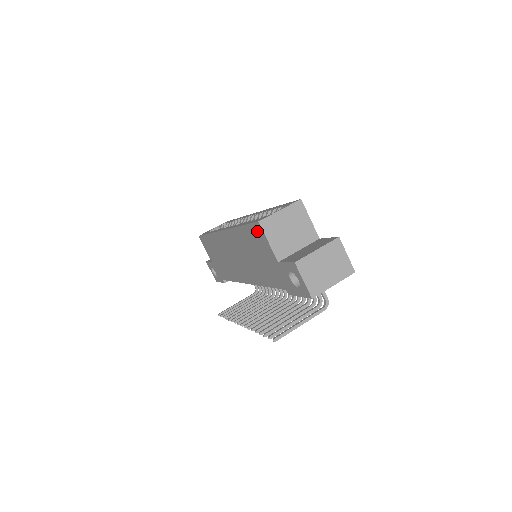
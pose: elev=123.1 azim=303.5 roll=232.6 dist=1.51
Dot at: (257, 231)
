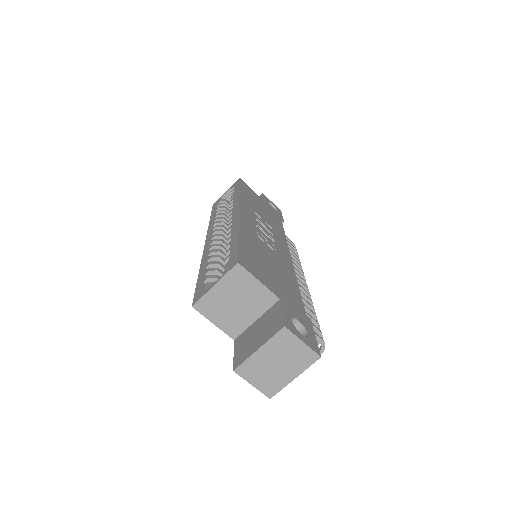
Dot at: occluded
